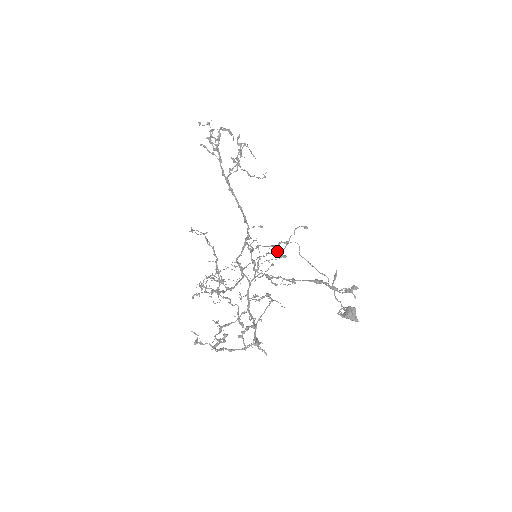
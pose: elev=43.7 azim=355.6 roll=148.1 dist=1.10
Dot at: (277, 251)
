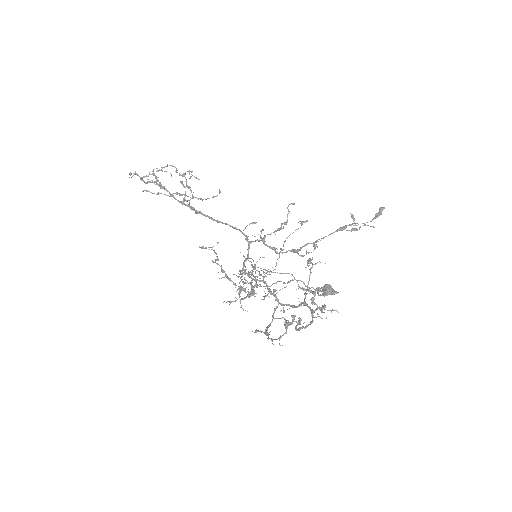
Dot at: occluded
